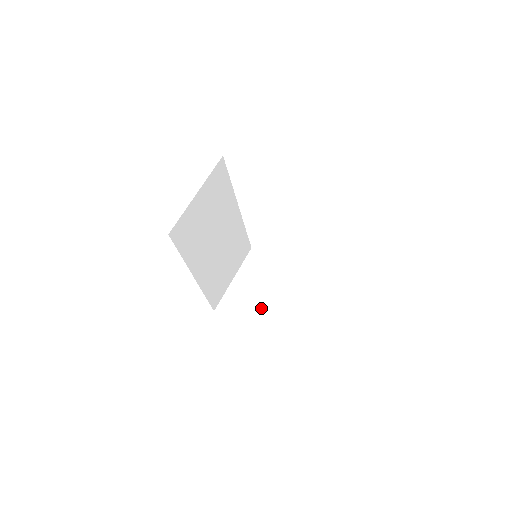
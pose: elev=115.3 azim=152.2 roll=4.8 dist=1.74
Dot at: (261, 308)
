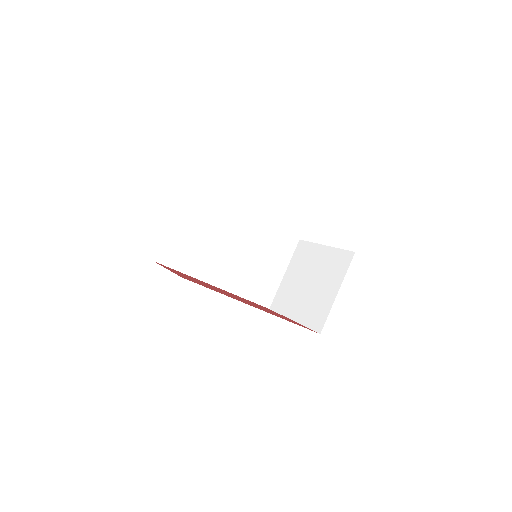
Dot at: (302, 300)
